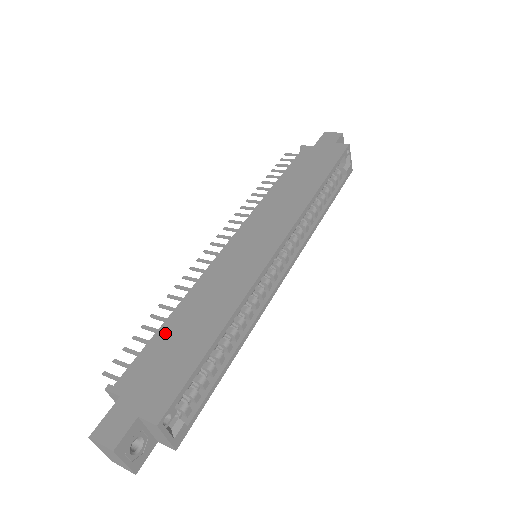
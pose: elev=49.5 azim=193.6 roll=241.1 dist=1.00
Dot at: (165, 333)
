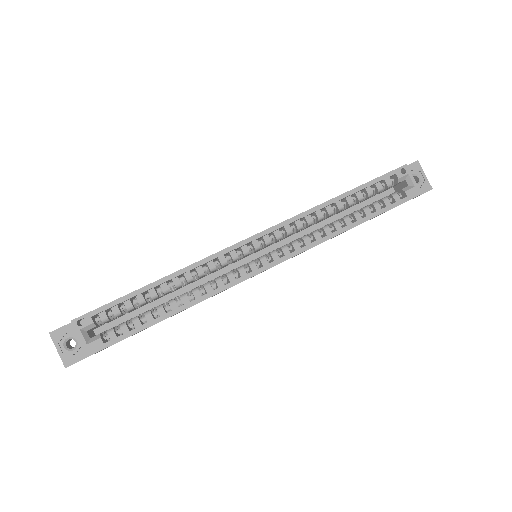
Dot at: occluded
